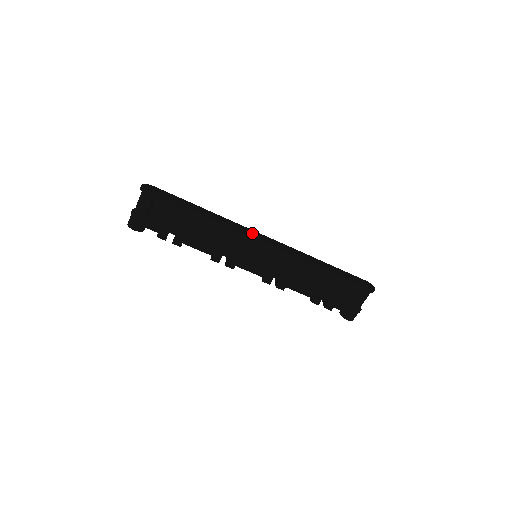
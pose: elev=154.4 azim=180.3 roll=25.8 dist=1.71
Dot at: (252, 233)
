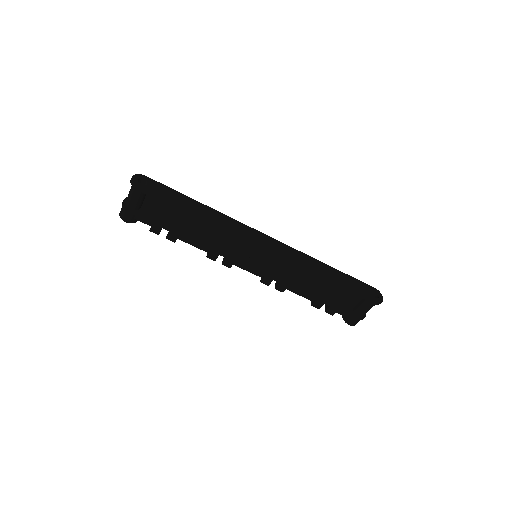
Dot at: (252, 234)
